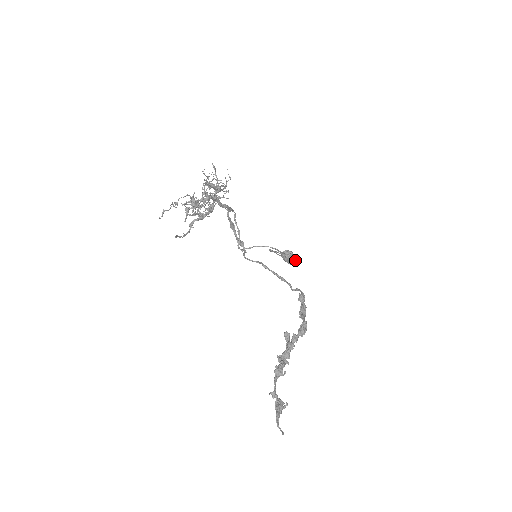
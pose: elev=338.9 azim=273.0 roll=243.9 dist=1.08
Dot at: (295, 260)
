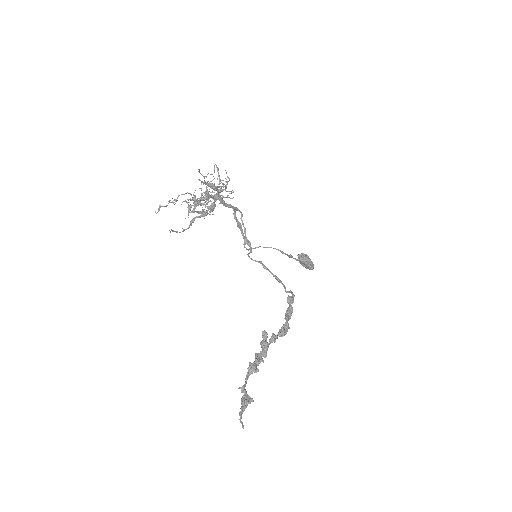
Dot at: (310, 264)
